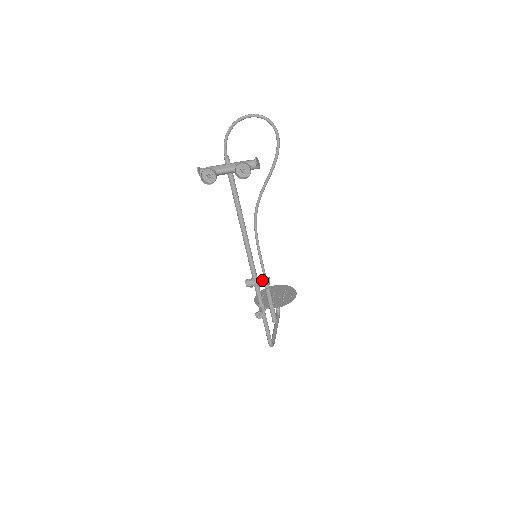
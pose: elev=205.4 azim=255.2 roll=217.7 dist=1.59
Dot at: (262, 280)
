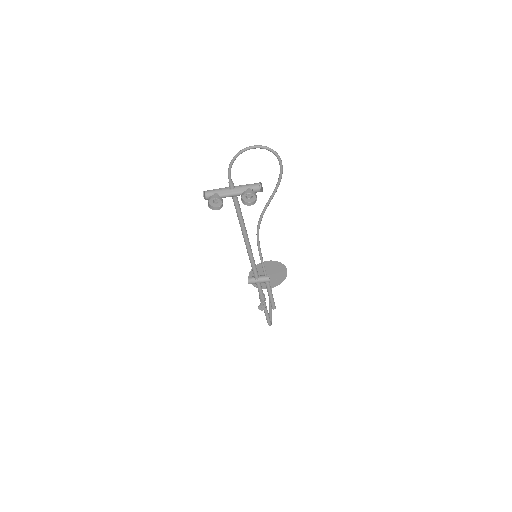
Dot at: (263, 279)
